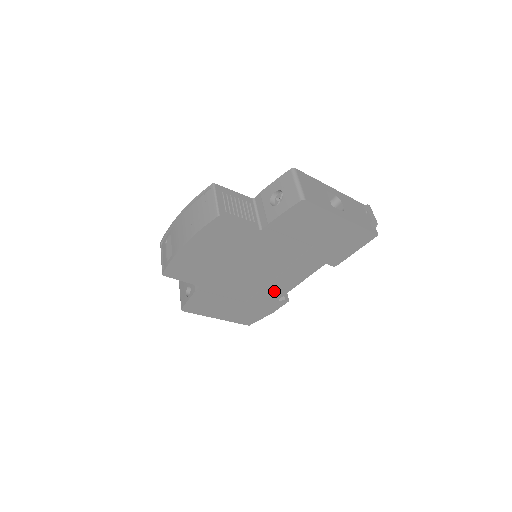
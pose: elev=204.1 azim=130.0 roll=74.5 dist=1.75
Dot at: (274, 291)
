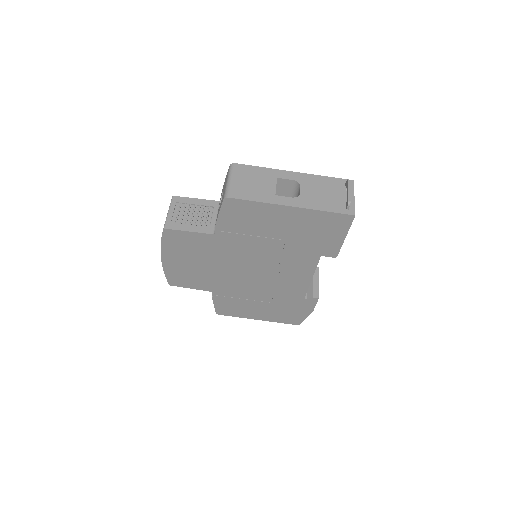
Dot at: (291, 290)
